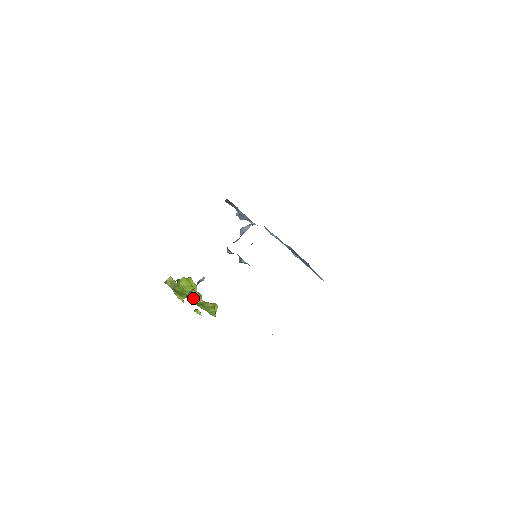
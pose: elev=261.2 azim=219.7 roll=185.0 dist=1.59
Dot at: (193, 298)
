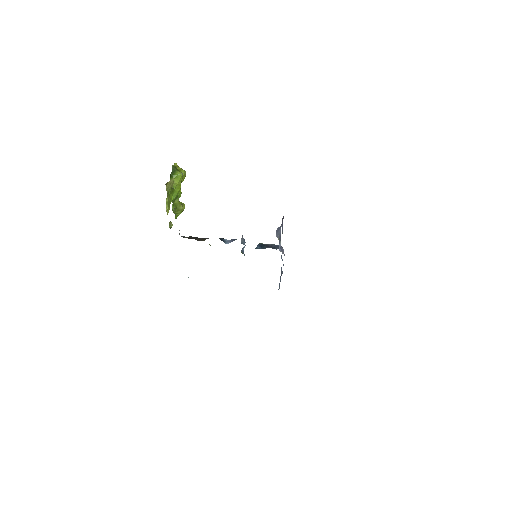
Dot at: (174, 199)
